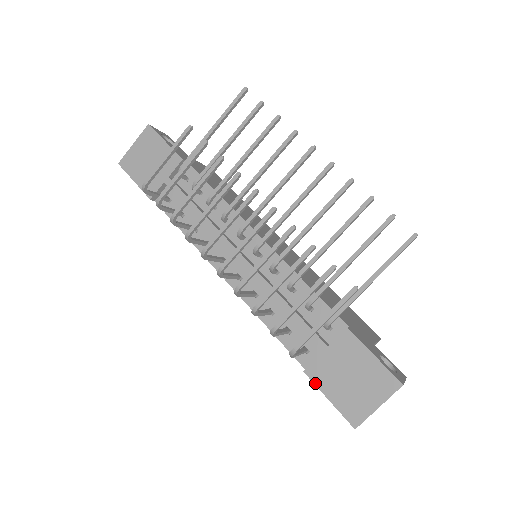
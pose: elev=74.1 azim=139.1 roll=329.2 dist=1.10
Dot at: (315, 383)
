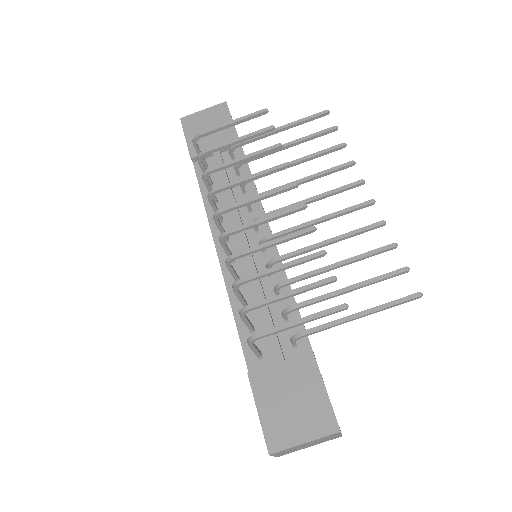
Dot at: (253, 389)
